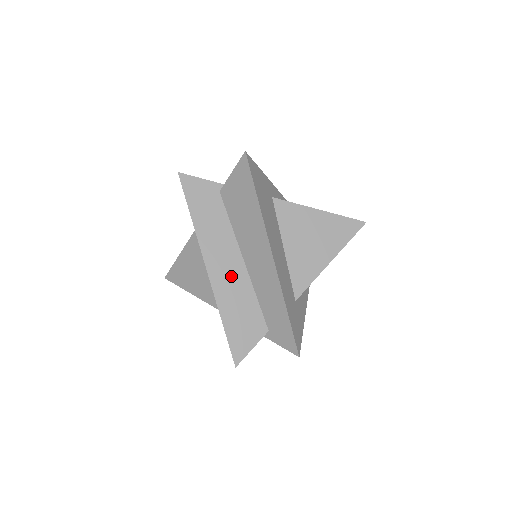
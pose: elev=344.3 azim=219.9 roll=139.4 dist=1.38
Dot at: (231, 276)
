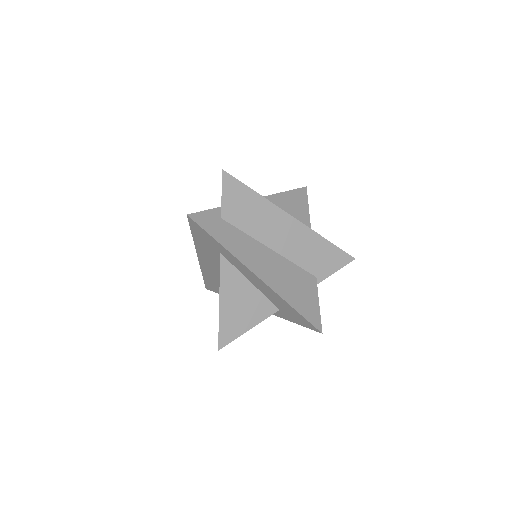
Dot at: occluded
